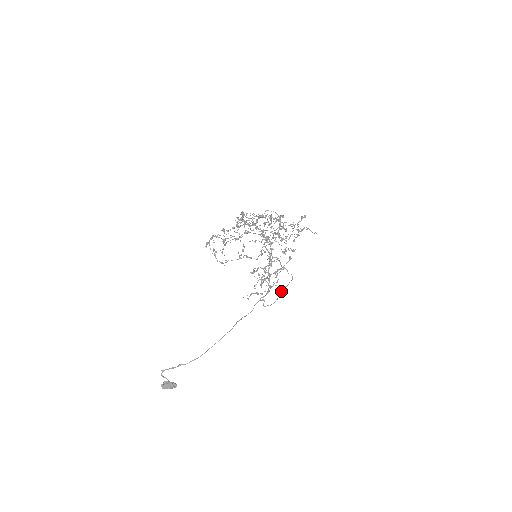
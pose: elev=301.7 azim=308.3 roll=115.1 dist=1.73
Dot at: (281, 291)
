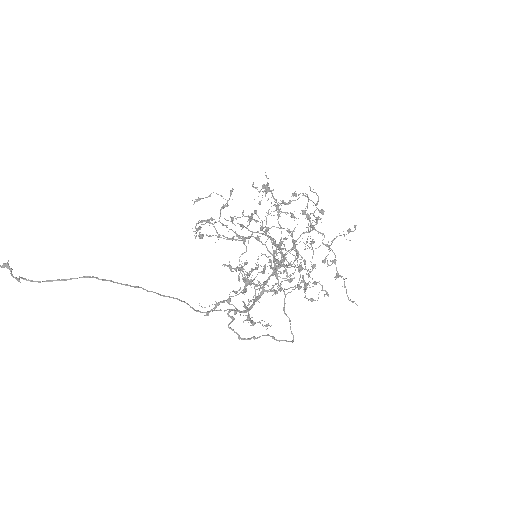
Dot at: occluded
